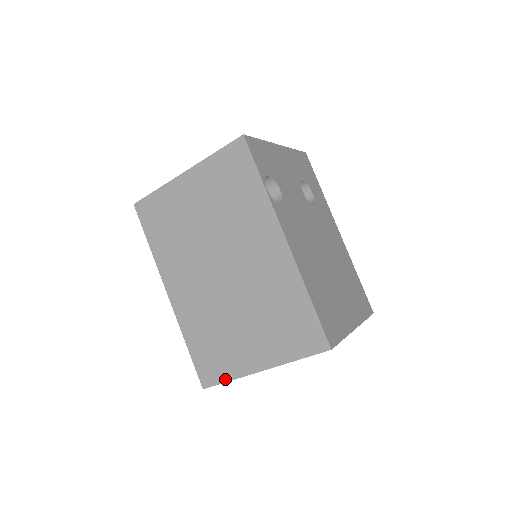
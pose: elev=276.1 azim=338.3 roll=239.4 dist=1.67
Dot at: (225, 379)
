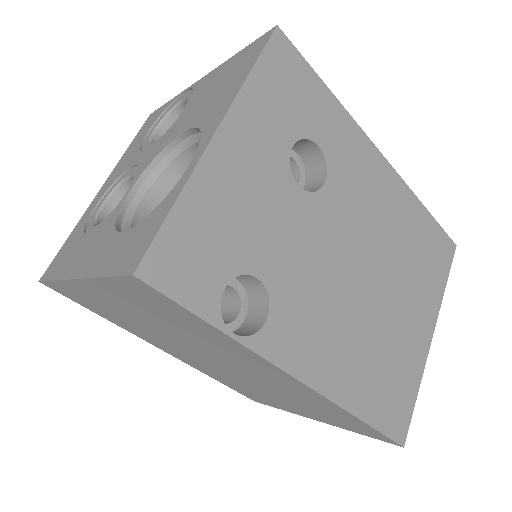
Dot at: (275, 407)
